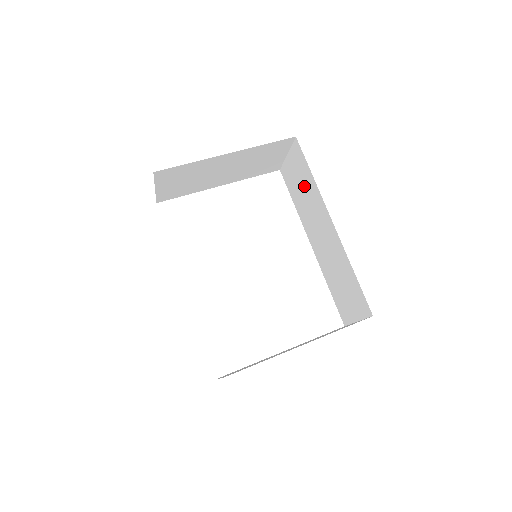
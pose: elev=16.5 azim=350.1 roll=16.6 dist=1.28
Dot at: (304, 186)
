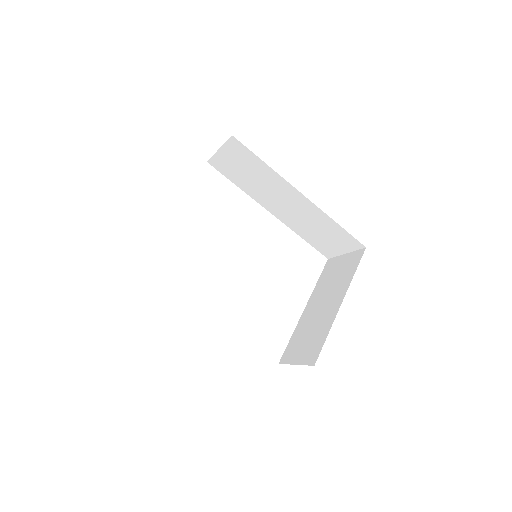
Dot at: (253, 172)
